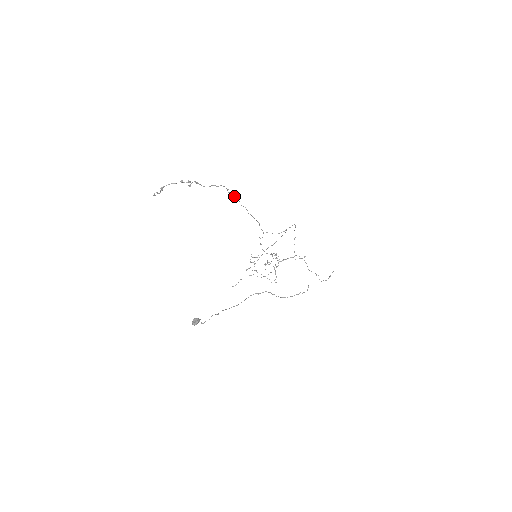
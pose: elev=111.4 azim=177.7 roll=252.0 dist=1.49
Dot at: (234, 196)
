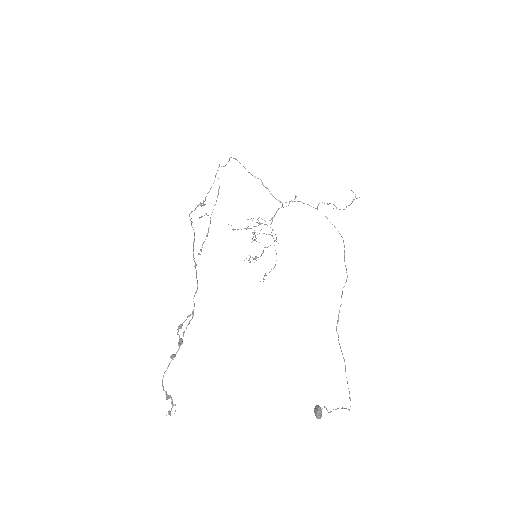
Dot at: occluded
